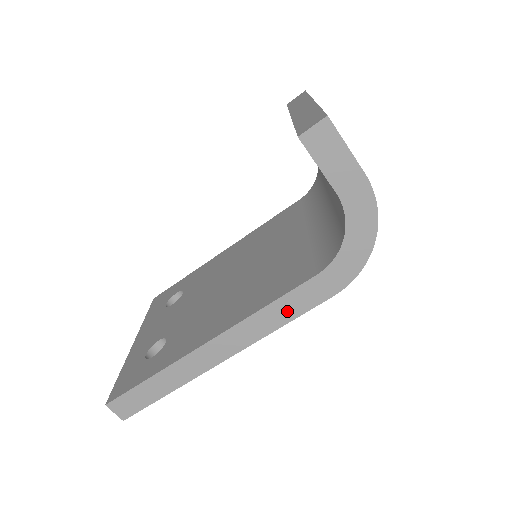
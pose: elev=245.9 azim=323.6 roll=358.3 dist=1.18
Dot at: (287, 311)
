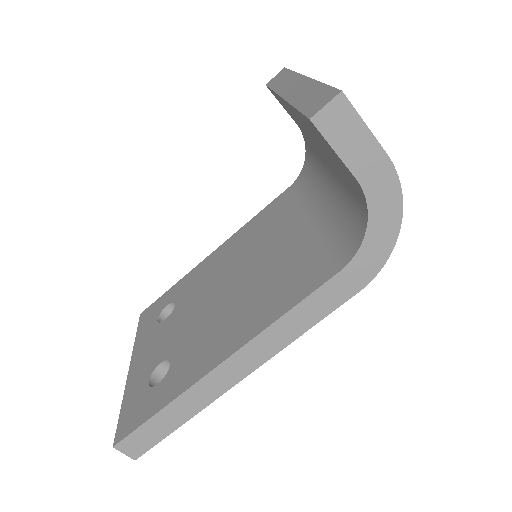
Dot at: (309, 315)
